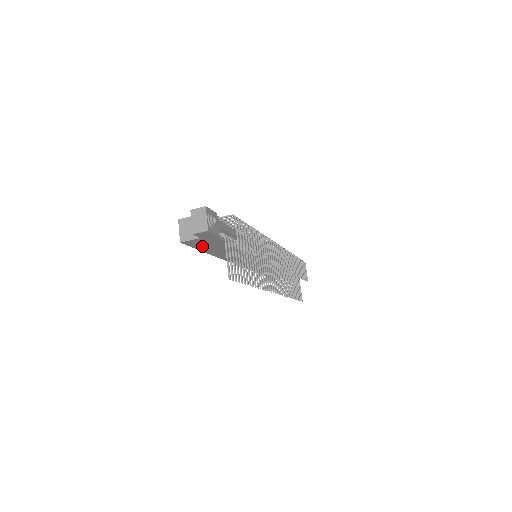
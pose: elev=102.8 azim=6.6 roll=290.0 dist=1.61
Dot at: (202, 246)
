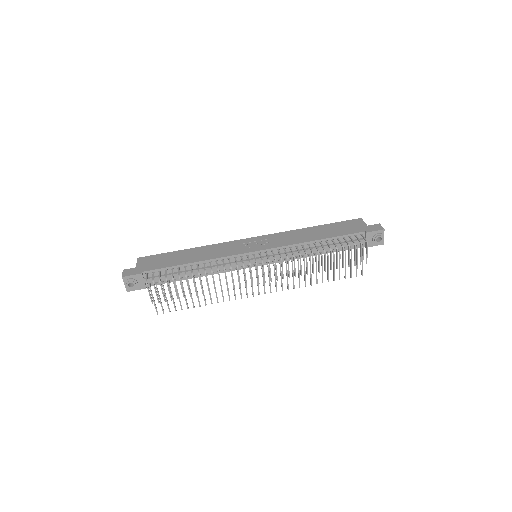
Dot at: occluded
